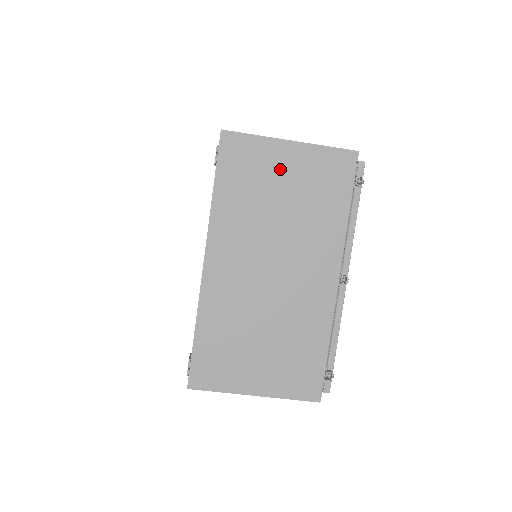
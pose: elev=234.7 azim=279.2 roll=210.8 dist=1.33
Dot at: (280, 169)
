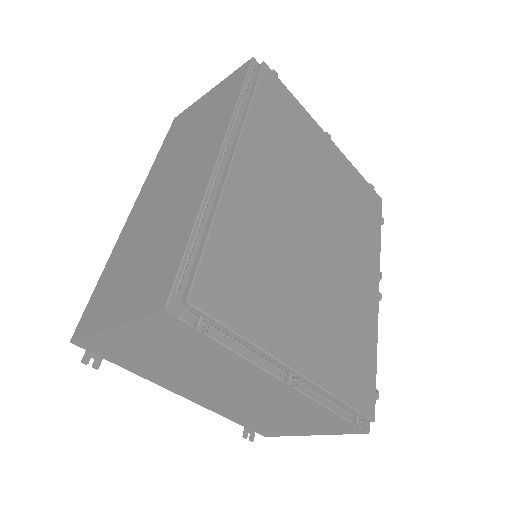
Dot at: (136, 345)
